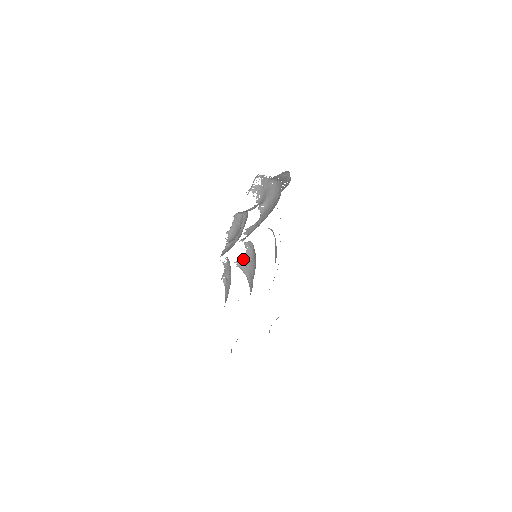
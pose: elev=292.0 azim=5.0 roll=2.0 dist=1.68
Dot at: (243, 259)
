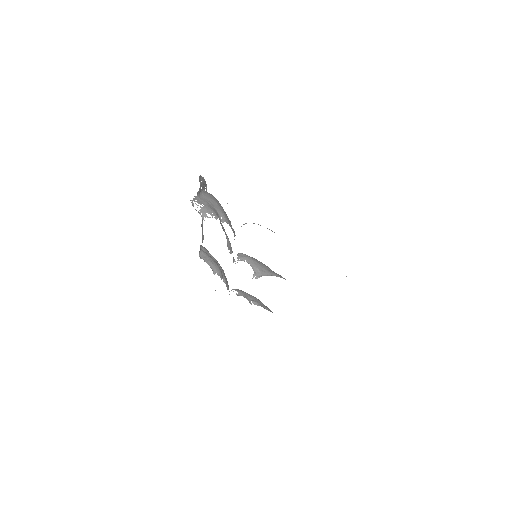
Dot at: (253, 269)
